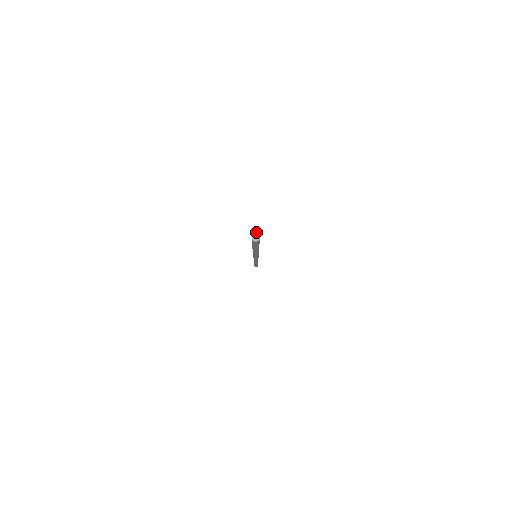
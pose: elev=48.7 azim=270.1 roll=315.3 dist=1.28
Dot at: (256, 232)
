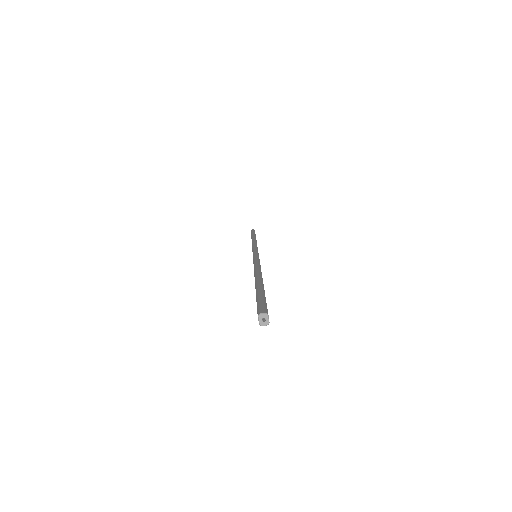
Dot at: (263, 314)
